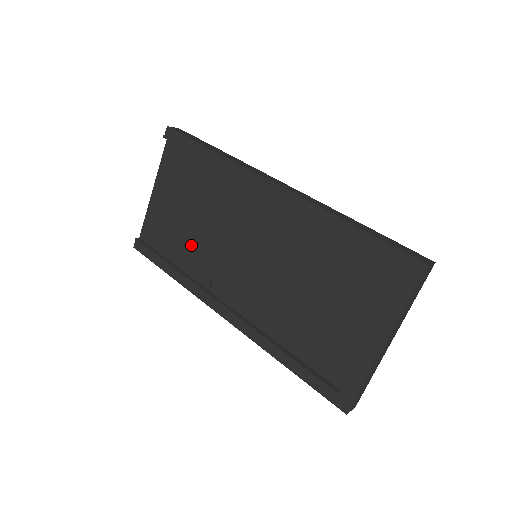
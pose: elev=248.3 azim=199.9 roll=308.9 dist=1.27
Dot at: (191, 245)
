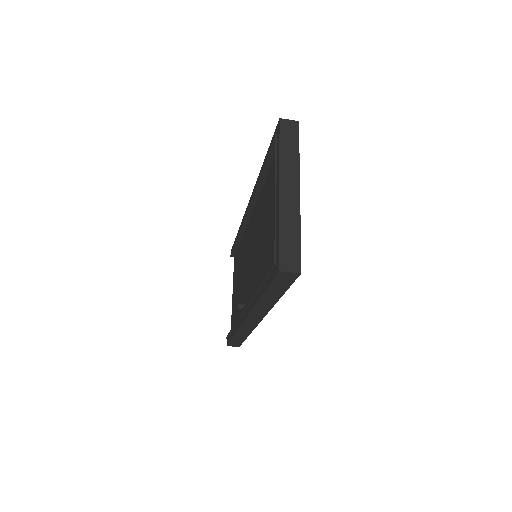
Dot at: (240, 299)
